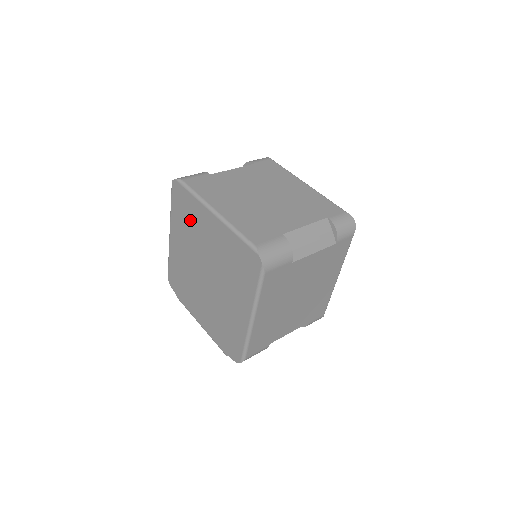
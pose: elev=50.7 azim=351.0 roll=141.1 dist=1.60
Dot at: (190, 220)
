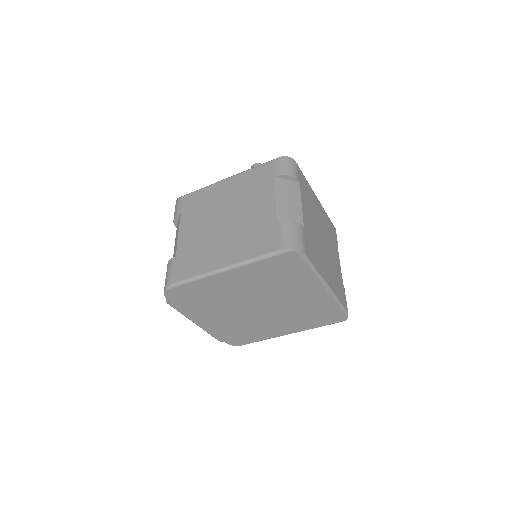
Dot at: (283, 279)
